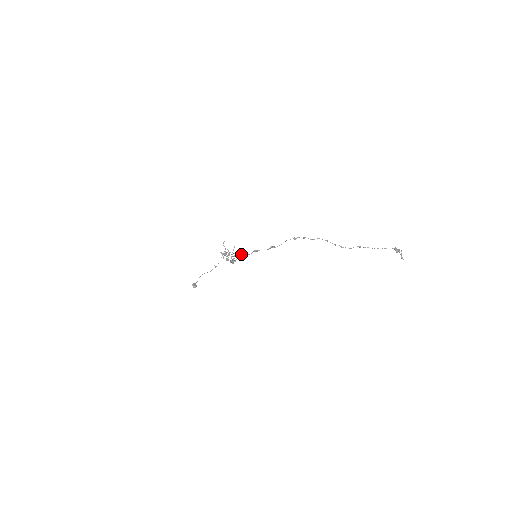
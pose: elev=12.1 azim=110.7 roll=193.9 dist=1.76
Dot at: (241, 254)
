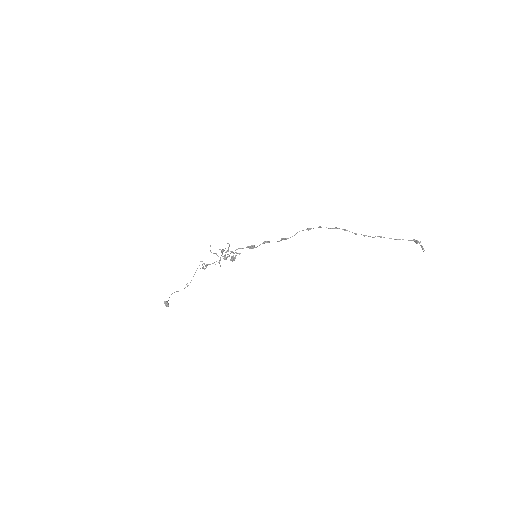
Dot at: occluded
